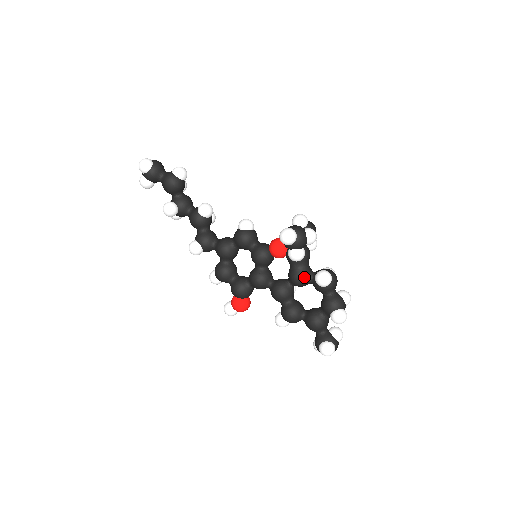
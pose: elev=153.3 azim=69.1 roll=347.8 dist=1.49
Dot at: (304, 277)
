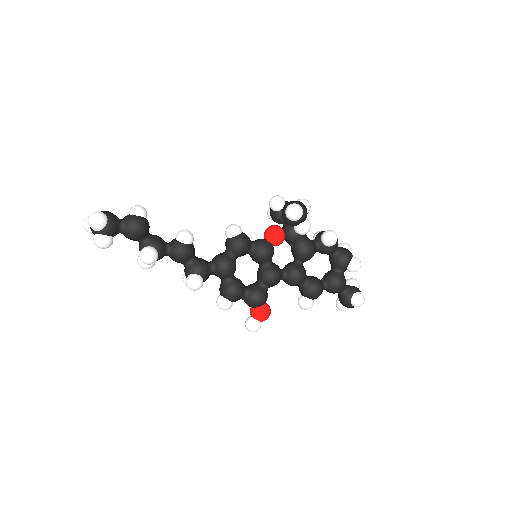
Dot at: (312, 247)
